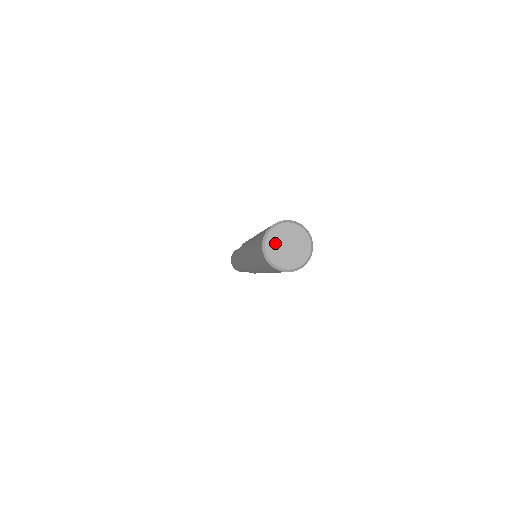
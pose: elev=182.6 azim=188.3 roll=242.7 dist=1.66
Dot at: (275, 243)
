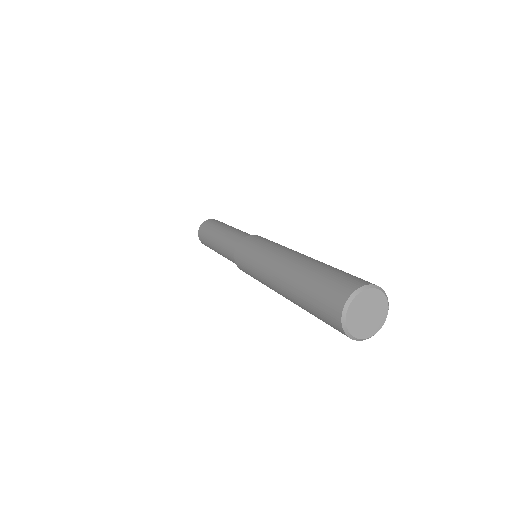
Dot at: (356, 312)
